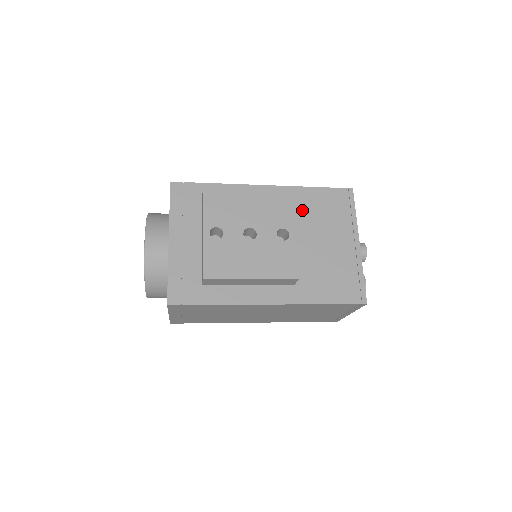
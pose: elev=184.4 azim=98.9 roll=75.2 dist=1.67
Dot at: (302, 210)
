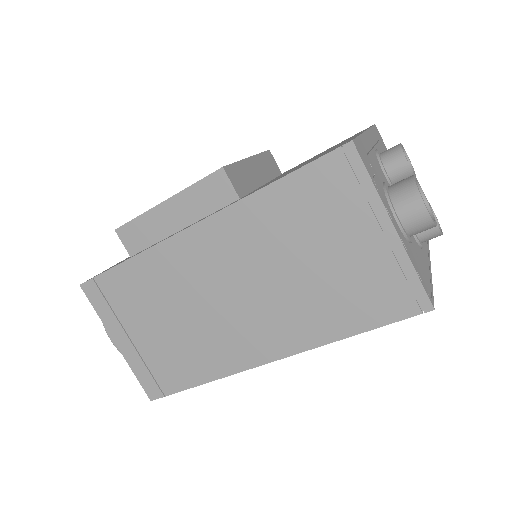
Dot at: occluded
